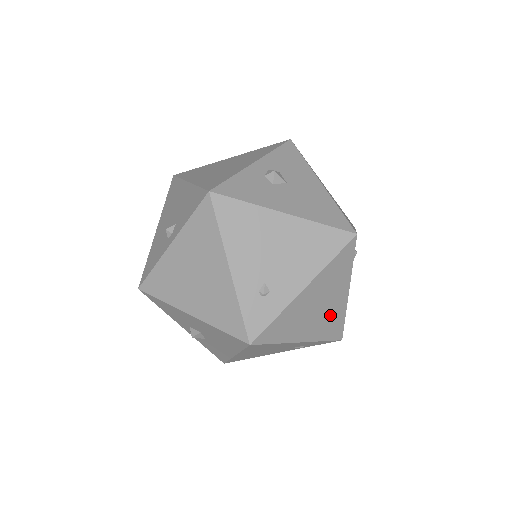
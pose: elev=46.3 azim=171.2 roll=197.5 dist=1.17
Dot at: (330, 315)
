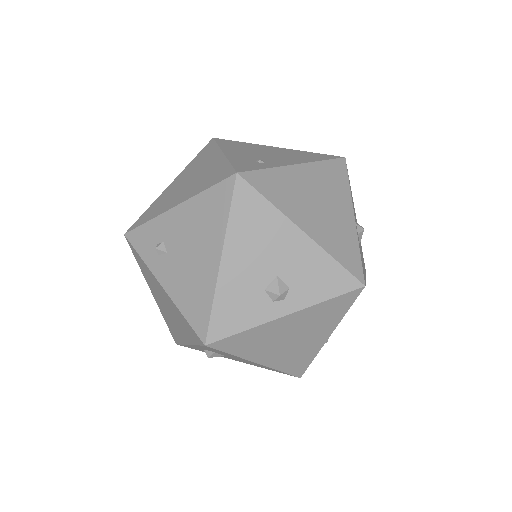
Dot at: occluded
